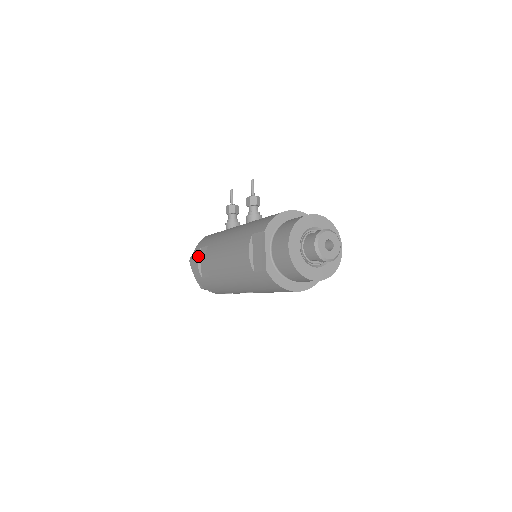
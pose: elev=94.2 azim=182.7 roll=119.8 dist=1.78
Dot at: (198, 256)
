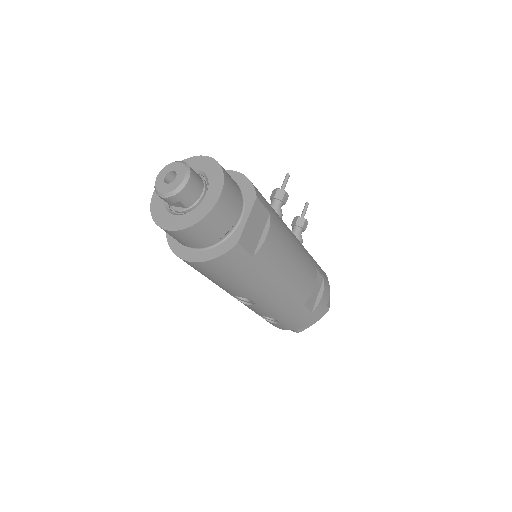
Dot at: occluded
